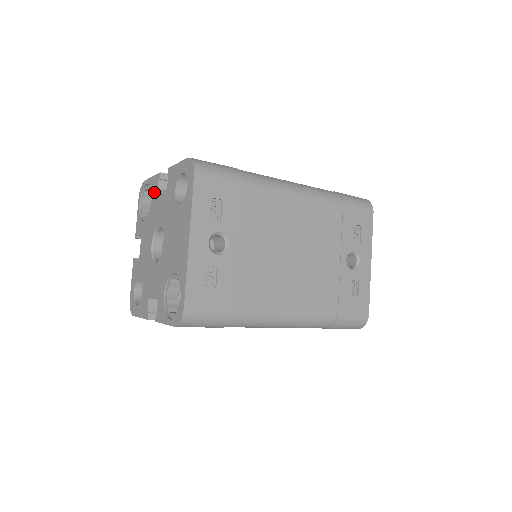
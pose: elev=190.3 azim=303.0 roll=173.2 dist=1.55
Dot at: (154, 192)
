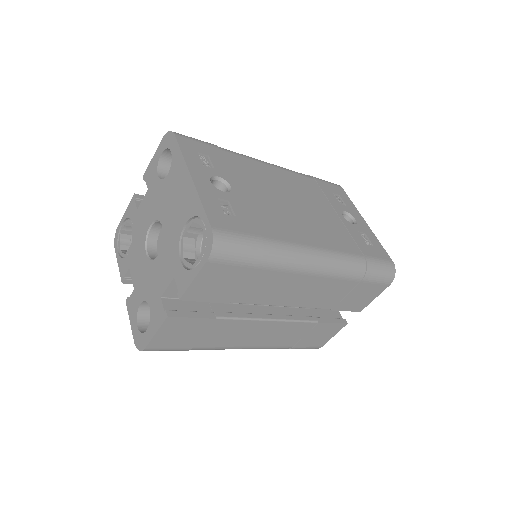
Dot at: (133, 215)
